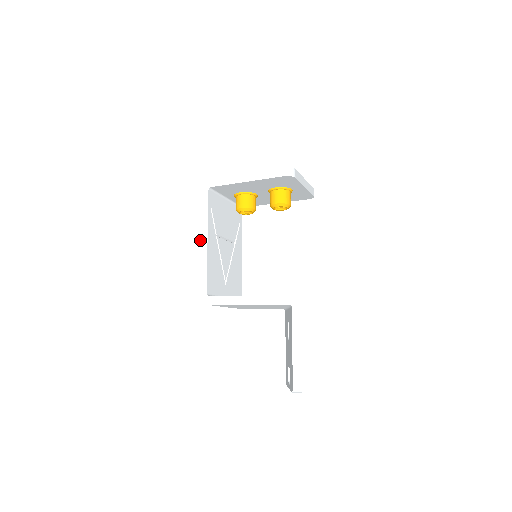
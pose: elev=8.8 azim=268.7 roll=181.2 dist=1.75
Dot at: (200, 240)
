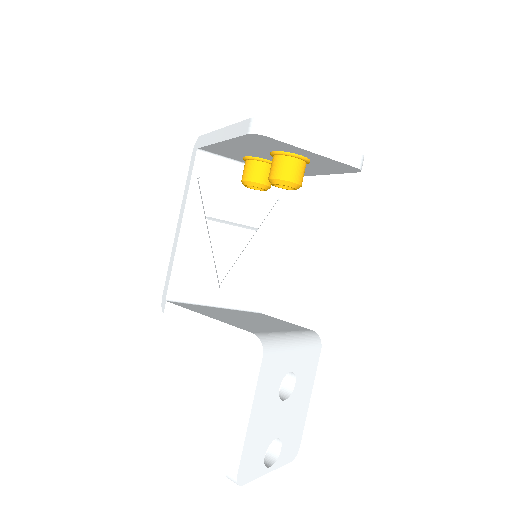
Dot at: (178, 222)
